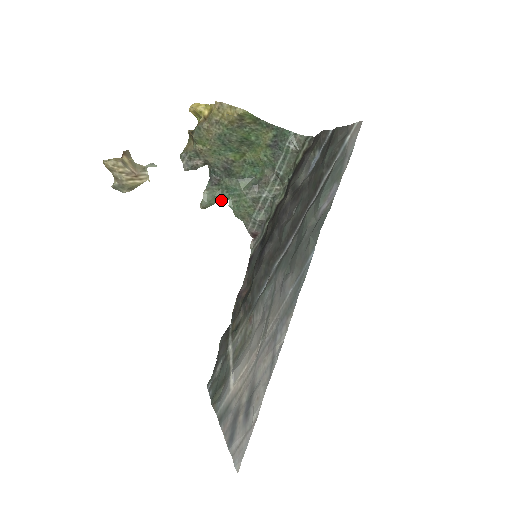
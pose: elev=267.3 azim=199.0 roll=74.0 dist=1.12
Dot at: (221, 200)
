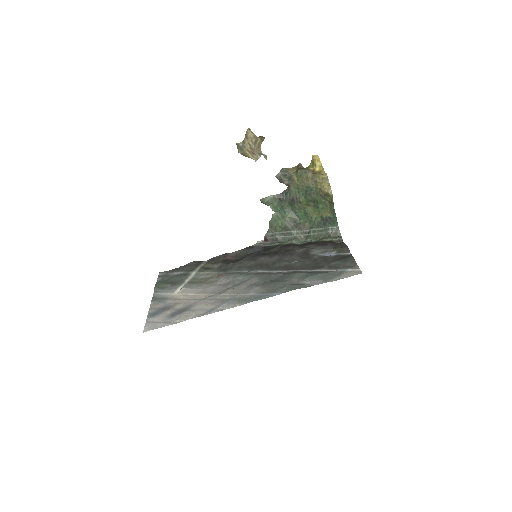
Dot at: (273, 208)
